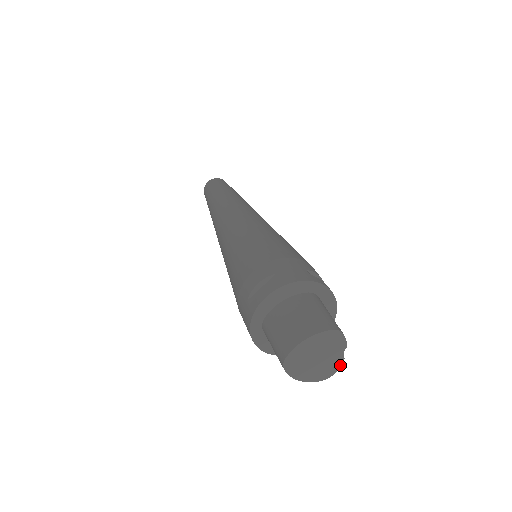
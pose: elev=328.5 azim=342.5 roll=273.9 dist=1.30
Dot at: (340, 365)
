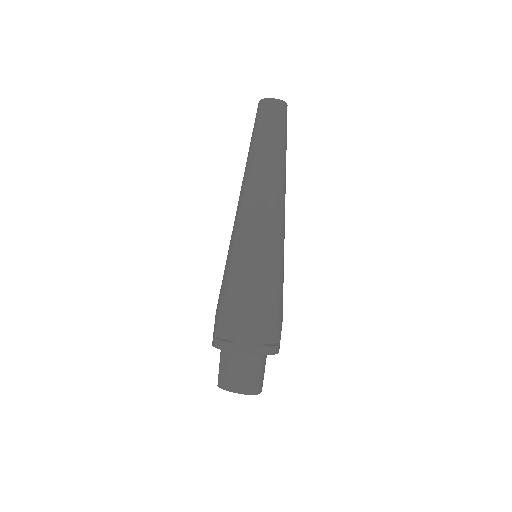
Dot at: occluded
